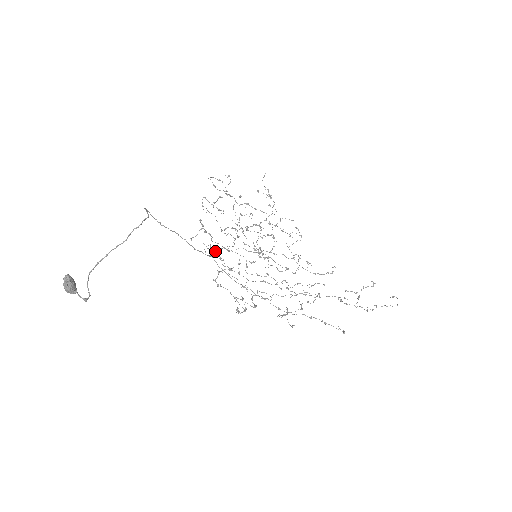
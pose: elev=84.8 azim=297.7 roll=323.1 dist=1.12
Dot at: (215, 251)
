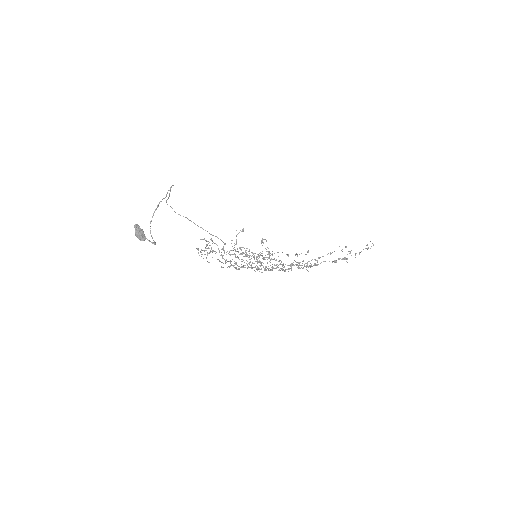
Dot at: (225, 263)
